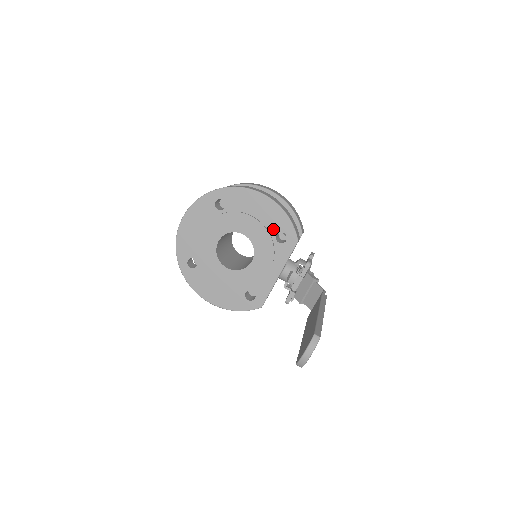
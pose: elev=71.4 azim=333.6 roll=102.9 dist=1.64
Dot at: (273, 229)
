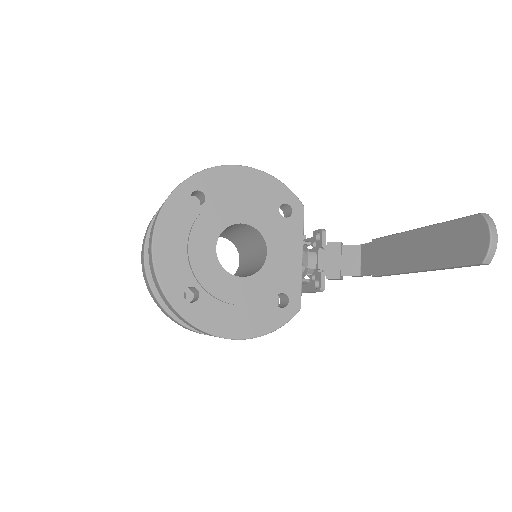
Dot at: (272, 204)
